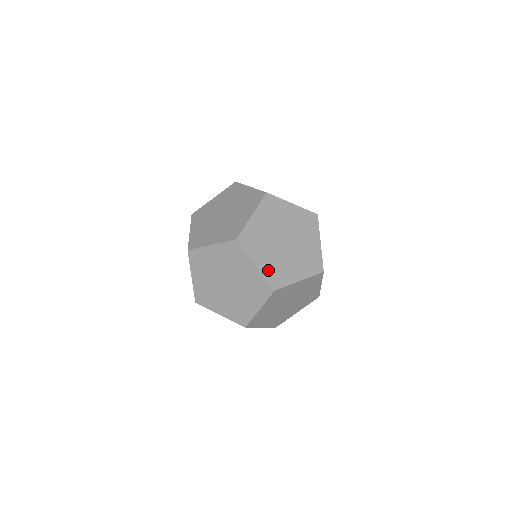
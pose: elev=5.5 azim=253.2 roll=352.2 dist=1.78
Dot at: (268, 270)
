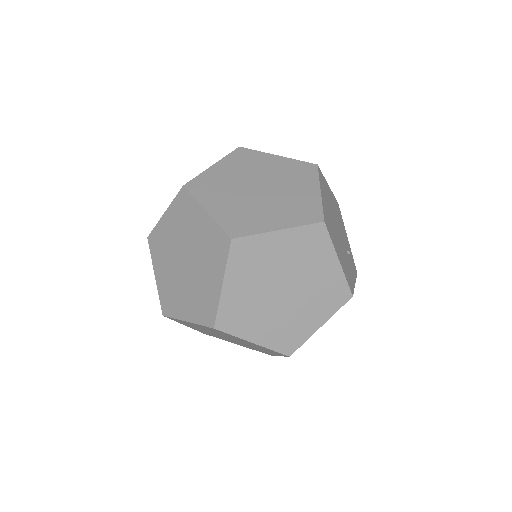
Dot at: (225, 216)
